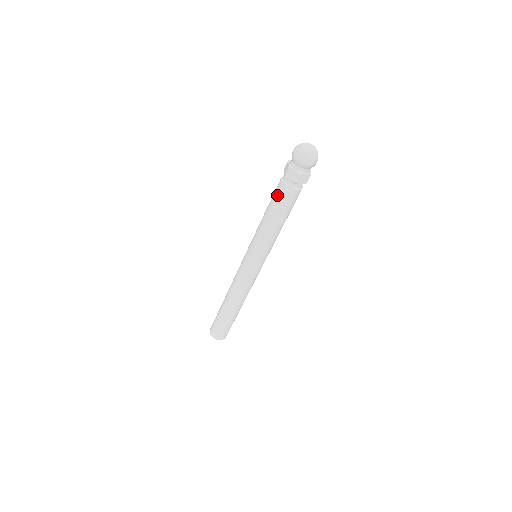
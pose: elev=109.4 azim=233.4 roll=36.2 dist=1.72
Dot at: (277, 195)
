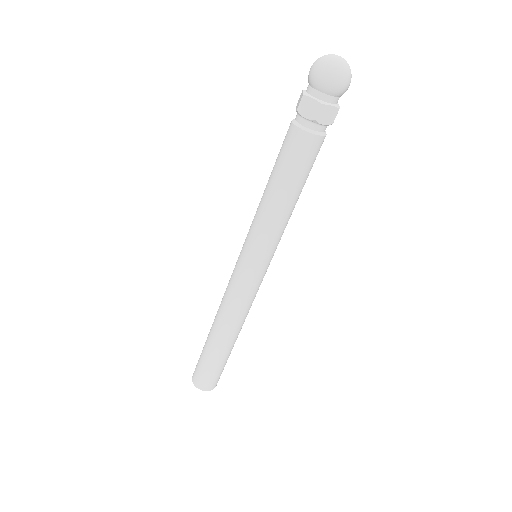
Dot at: occluded
